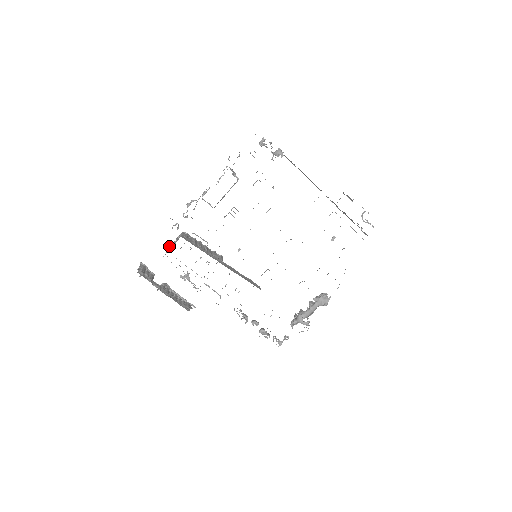
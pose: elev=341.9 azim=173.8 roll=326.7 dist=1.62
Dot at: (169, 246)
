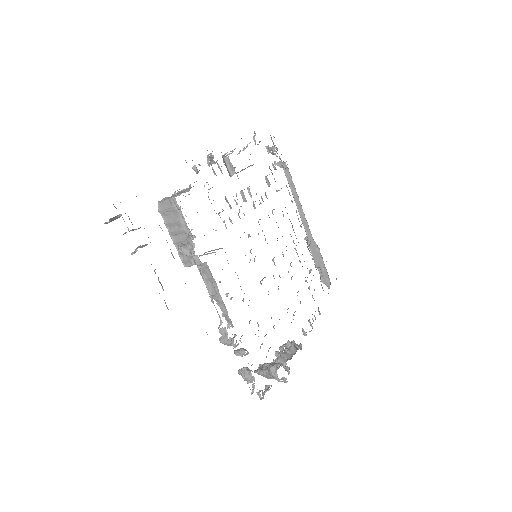
Dot at: occluded
